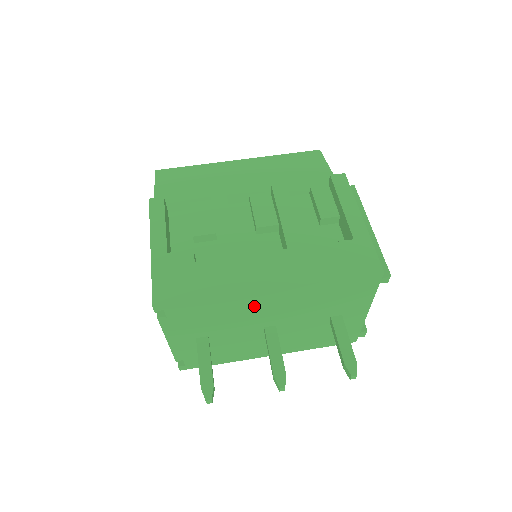
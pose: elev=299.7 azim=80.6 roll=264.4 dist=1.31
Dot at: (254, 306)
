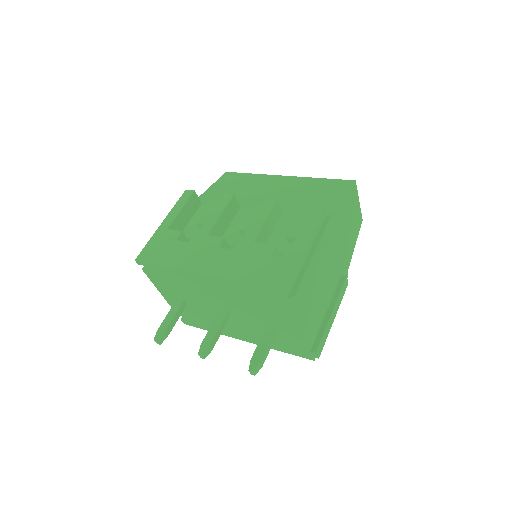
Dot at: (200, 285)
